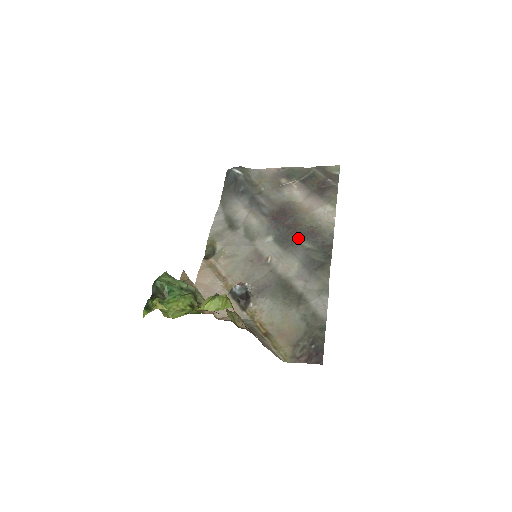
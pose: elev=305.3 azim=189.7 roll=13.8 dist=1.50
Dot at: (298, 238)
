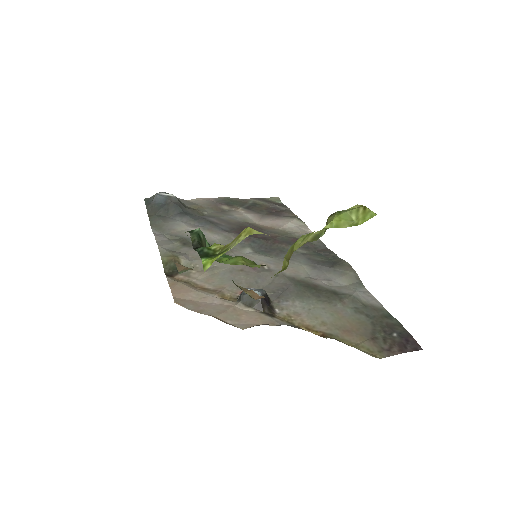
Dot at: (286, 245)
